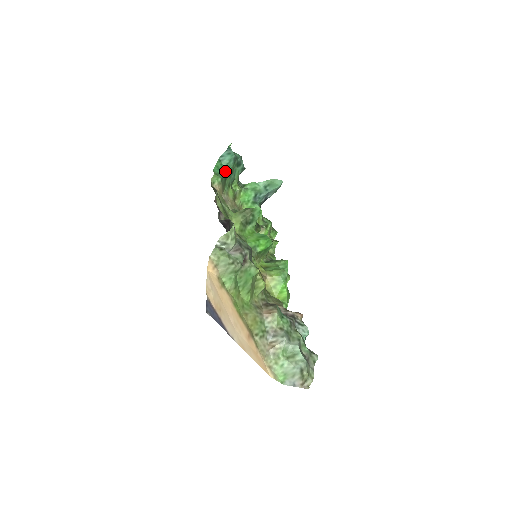
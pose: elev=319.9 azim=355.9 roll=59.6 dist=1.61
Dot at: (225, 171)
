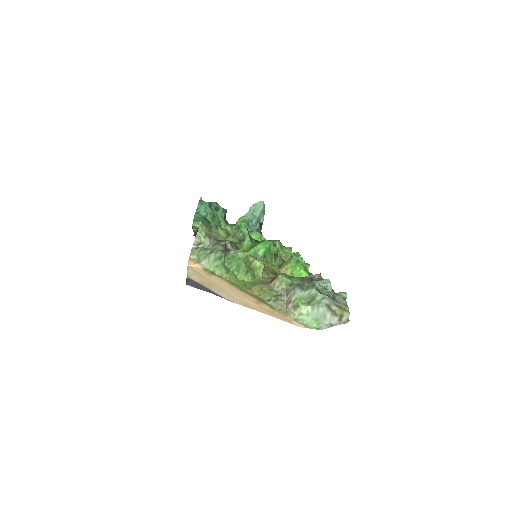
Dot at: (206, 218)
